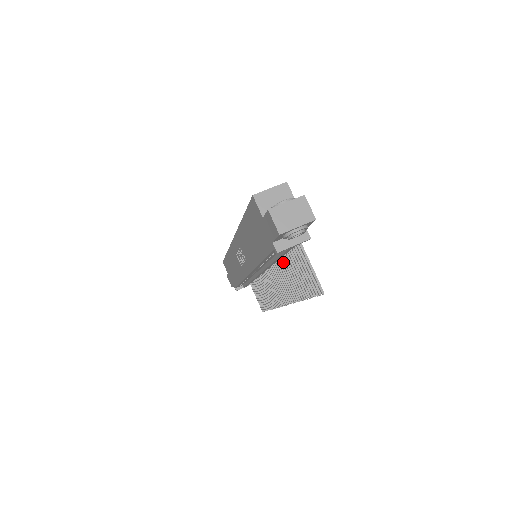
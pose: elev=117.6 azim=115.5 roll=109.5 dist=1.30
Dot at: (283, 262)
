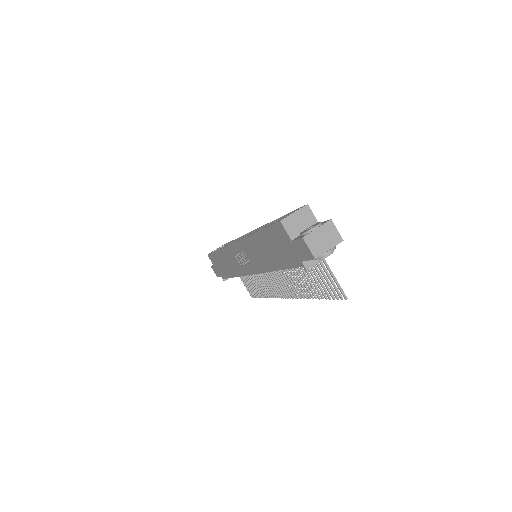
Dot at: occluded
